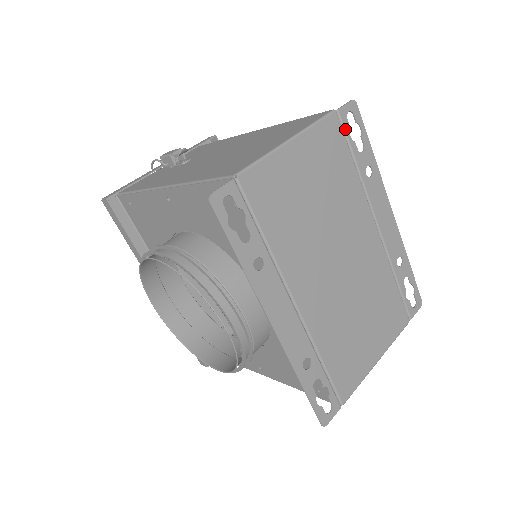
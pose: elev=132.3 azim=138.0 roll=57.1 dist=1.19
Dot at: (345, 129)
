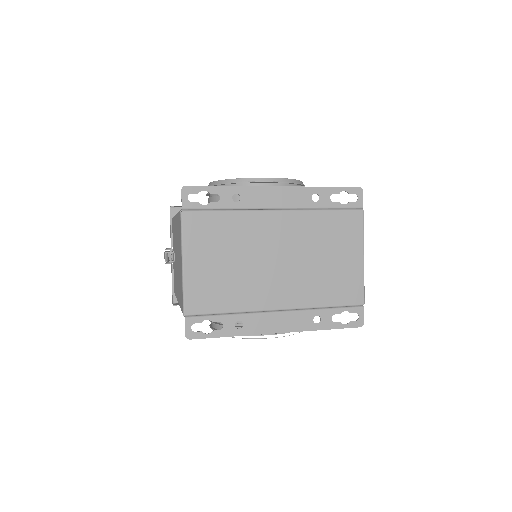
Dot at: (197, 208)
